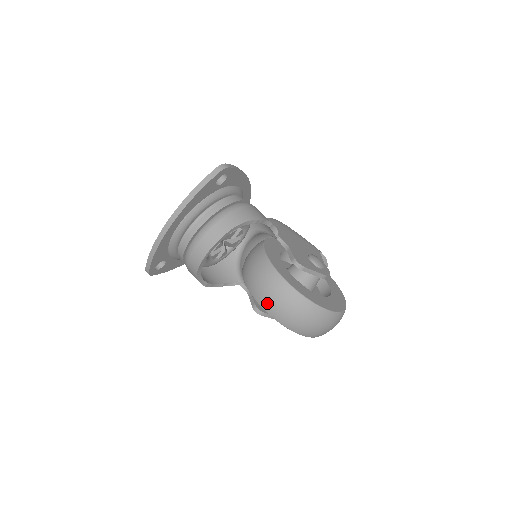
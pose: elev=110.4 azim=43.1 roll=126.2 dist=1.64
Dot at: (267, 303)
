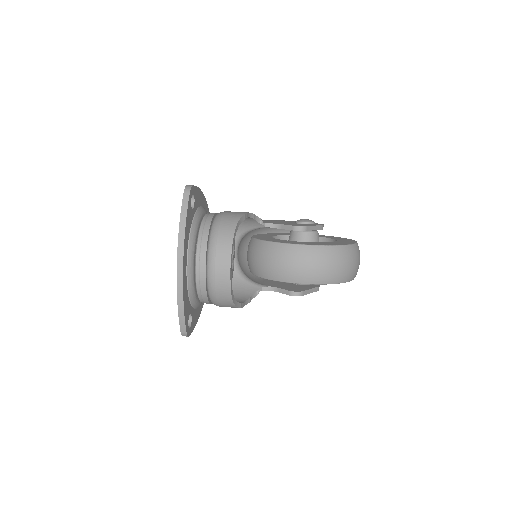
Dot at: (304, 275)
